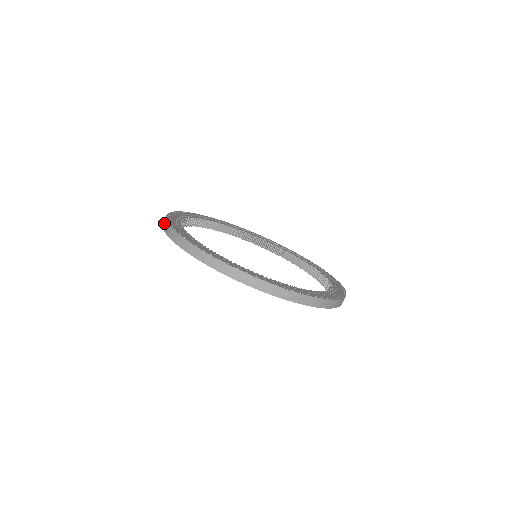
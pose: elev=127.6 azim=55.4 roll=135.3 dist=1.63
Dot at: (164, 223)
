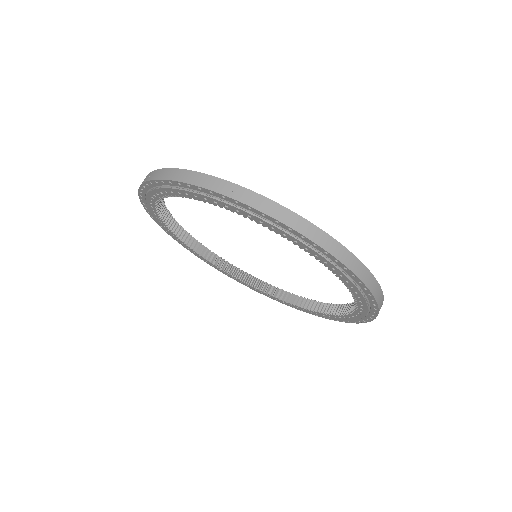
Dot at: (149, 175)
